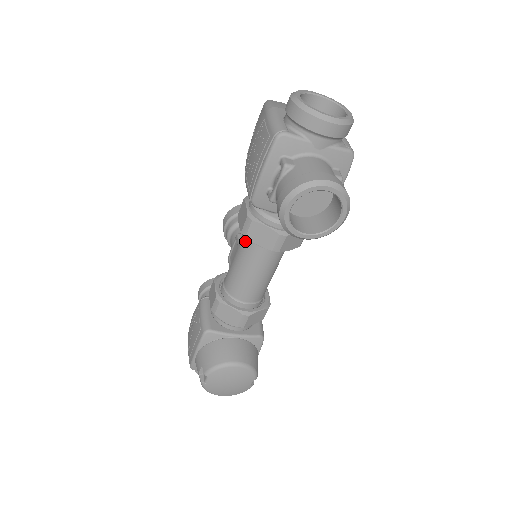
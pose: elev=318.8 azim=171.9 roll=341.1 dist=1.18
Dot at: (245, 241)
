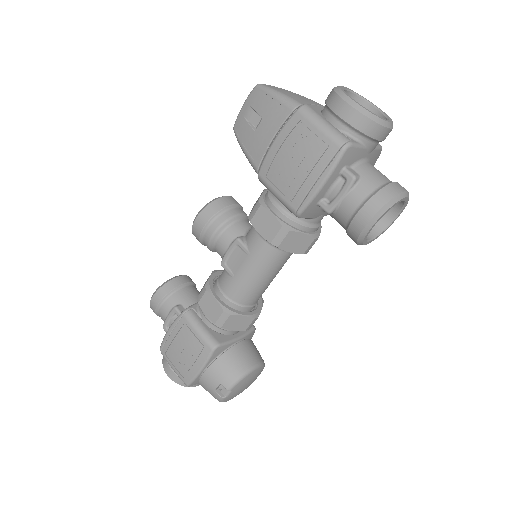
Dot at: (264, 248)
